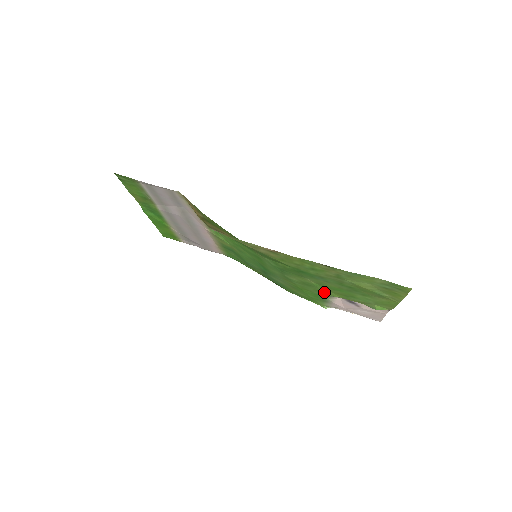
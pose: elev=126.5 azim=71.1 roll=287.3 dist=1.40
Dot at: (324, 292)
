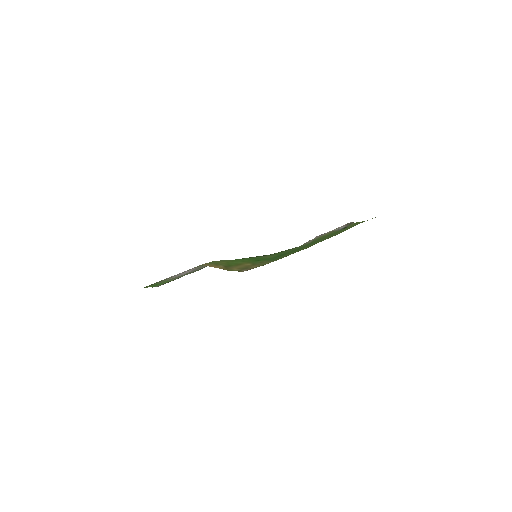
Dot at: occluded
